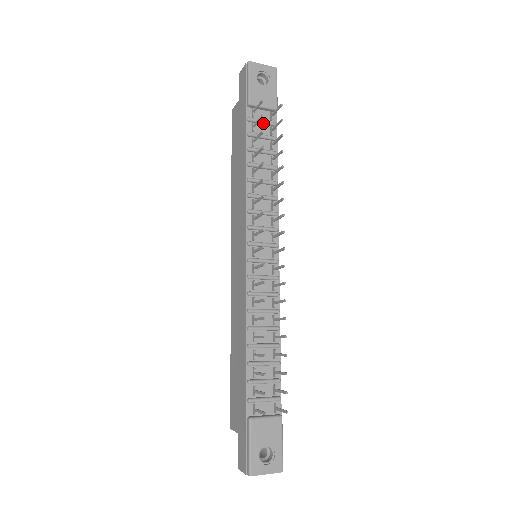
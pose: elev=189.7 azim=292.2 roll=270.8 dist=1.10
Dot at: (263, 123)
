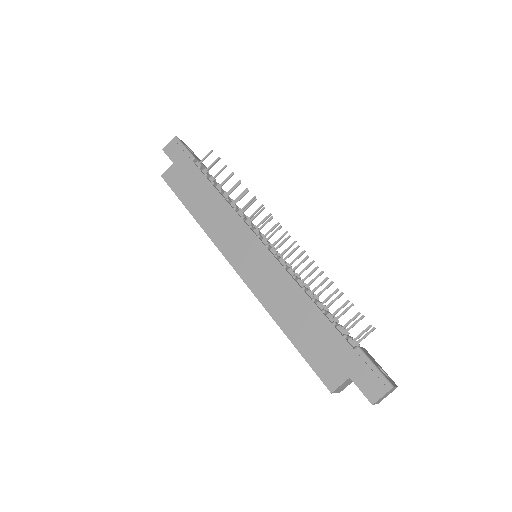
Dot at: occluded
